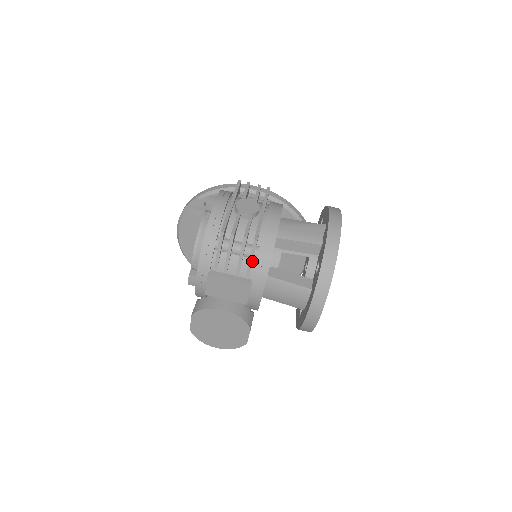
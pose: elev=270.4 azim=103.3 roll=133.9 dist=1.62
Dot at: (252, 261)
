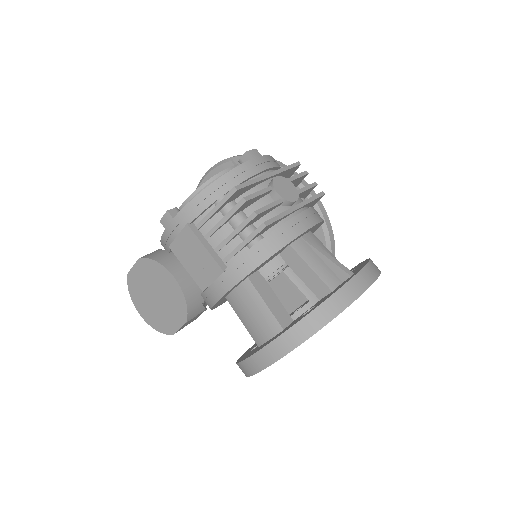
Dot at: (243, 246)
